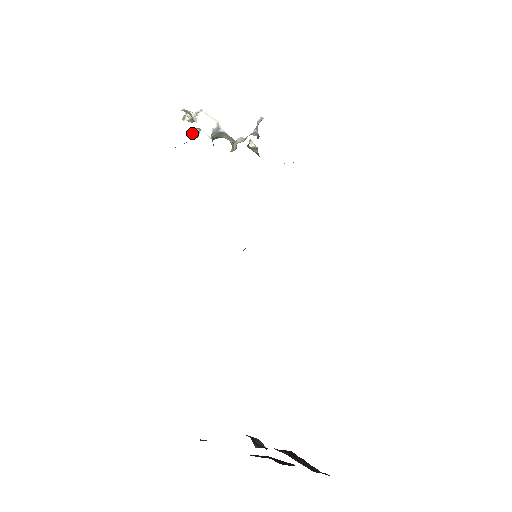
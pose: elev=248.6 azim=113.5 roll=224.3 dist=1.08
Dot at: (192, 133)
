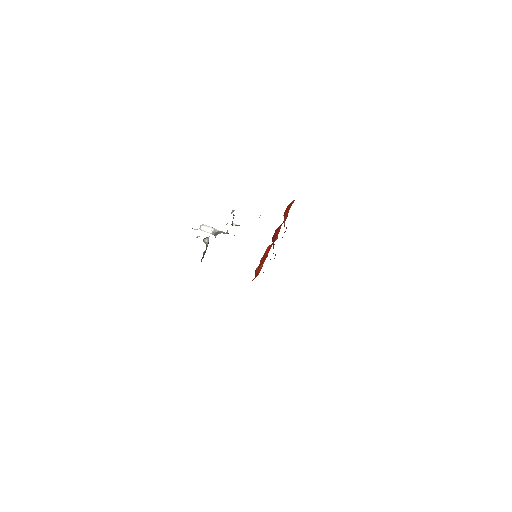
Dot at: (203, 241)
